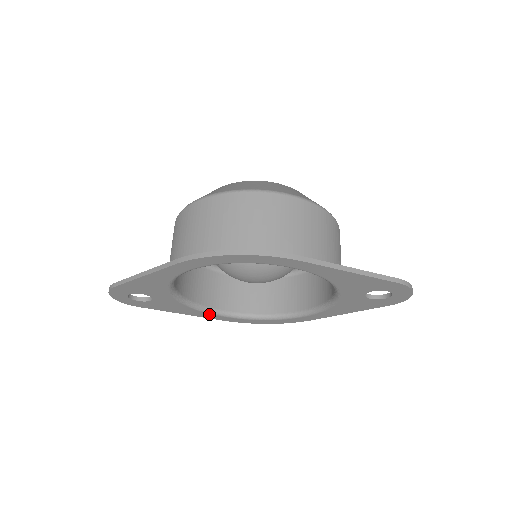
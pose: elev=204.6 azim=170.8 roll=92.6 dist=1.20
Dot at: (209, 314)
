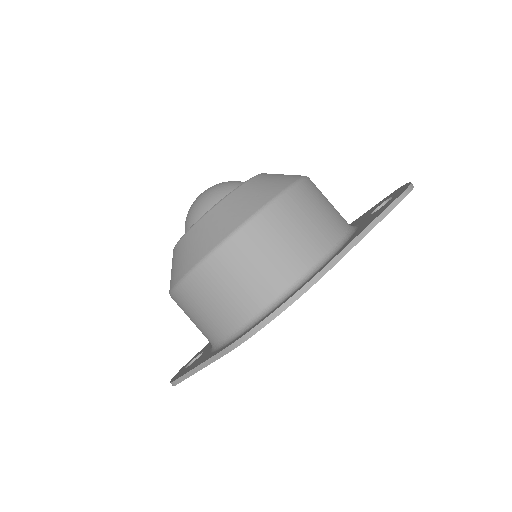
Dot at: occluded
